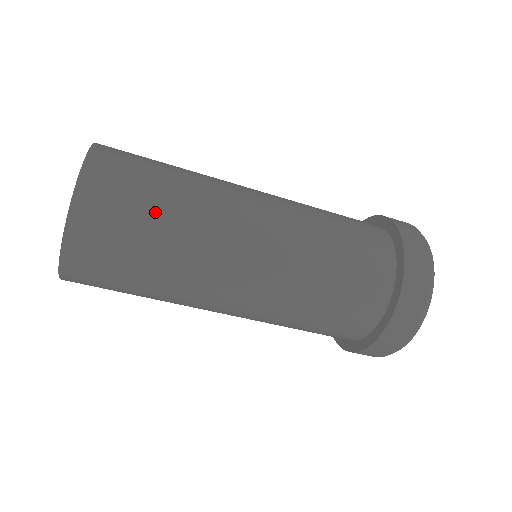
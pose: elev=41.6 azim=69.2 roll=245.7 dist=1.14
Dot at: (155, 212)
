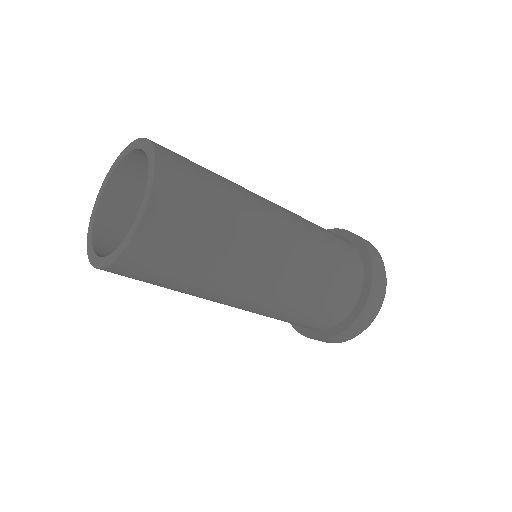
Dot at: (211, 226)
